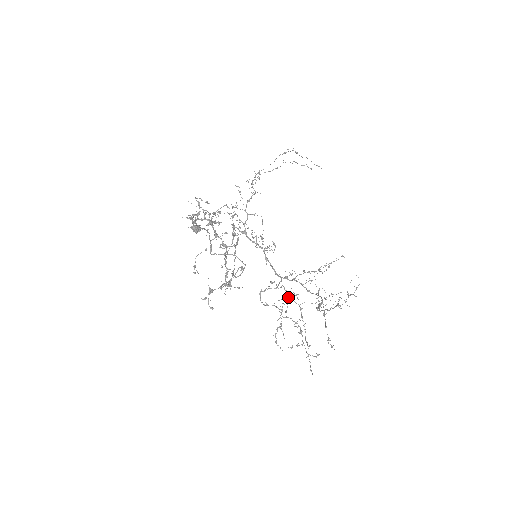
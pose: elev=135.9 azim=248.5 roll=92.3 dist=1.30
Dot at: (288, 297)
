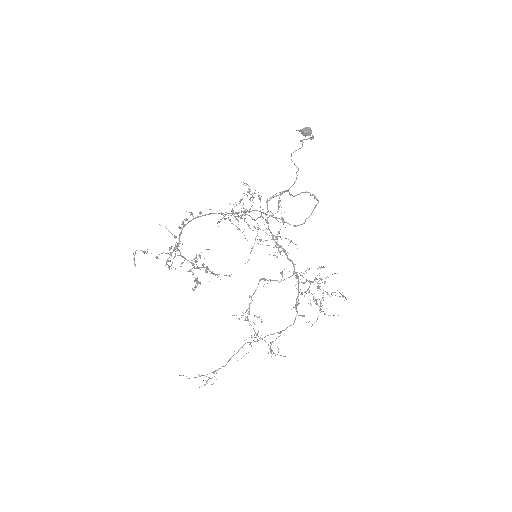
Dot at: (239, 318)
